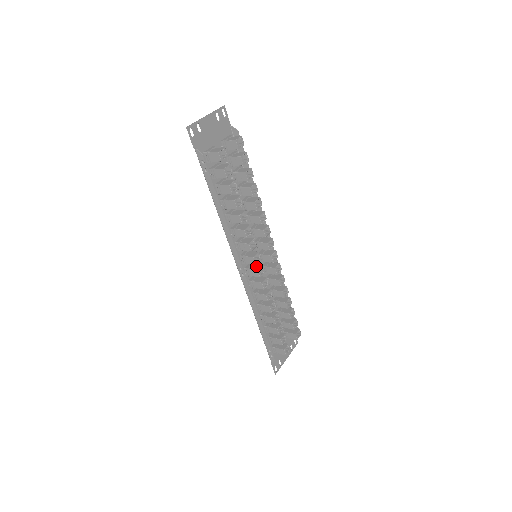
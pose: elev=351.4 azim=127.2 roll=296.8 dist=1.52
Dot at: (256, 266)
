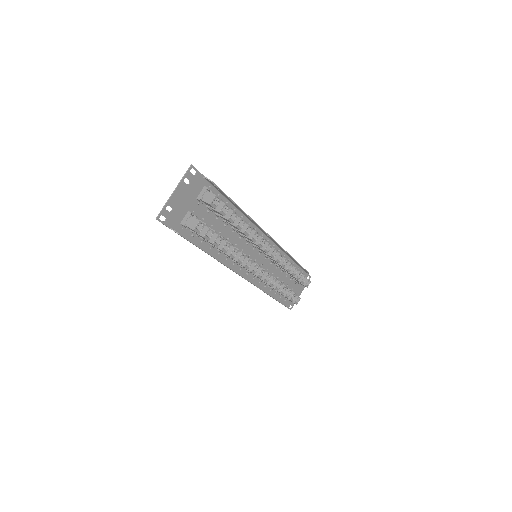
Dot at: occluded
